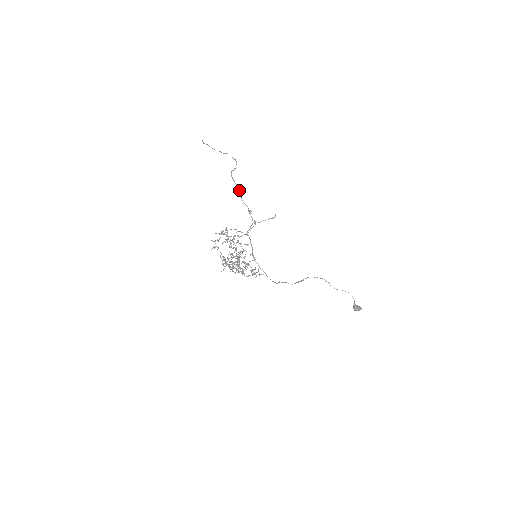
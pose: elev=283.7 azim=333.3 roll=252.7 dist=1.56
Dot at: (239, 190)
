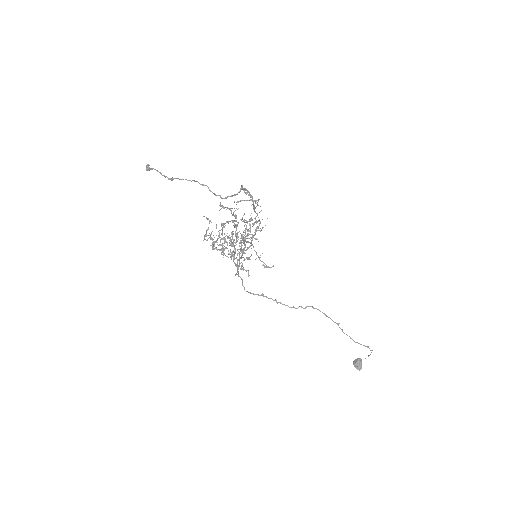
Dot at: occluded
